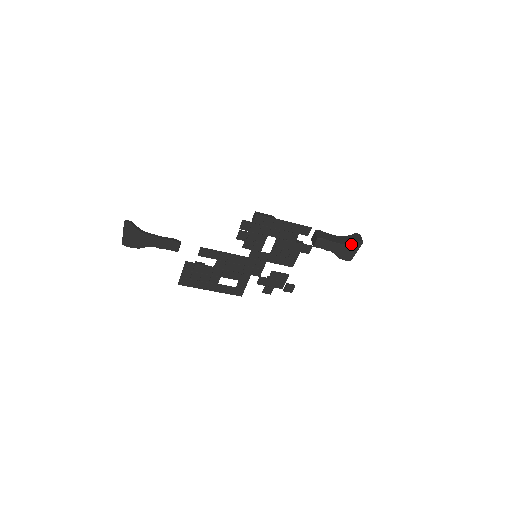
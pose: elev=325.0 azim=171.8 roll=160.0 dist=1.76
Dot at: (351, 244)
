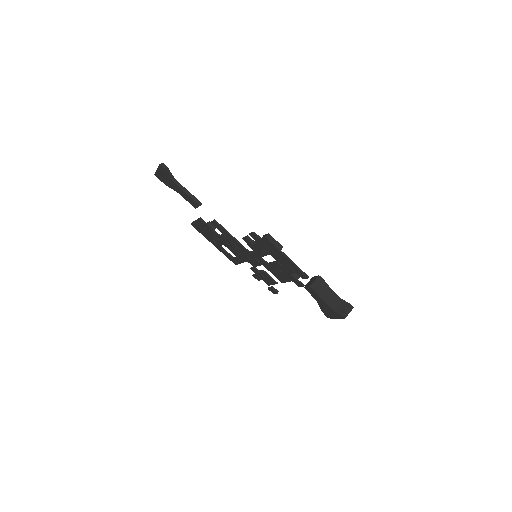
Dot at: (335, 311)
